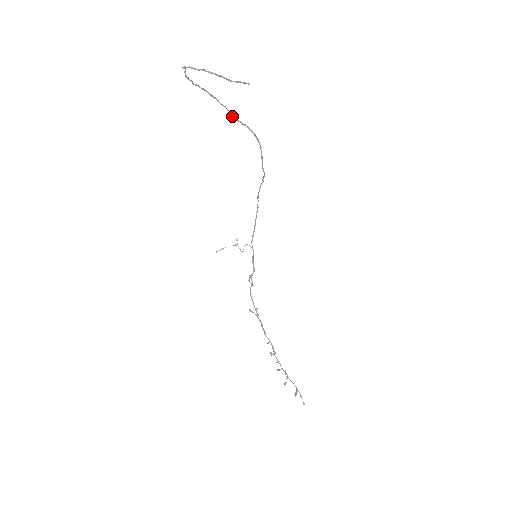
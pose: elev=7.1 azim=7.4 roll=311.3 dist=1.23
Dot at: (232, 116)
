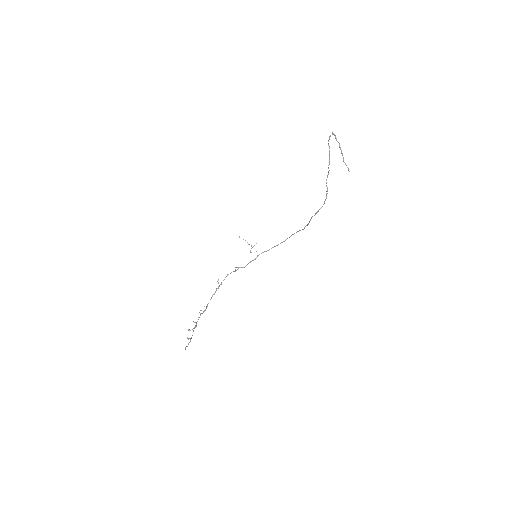
Dot at: occluded
